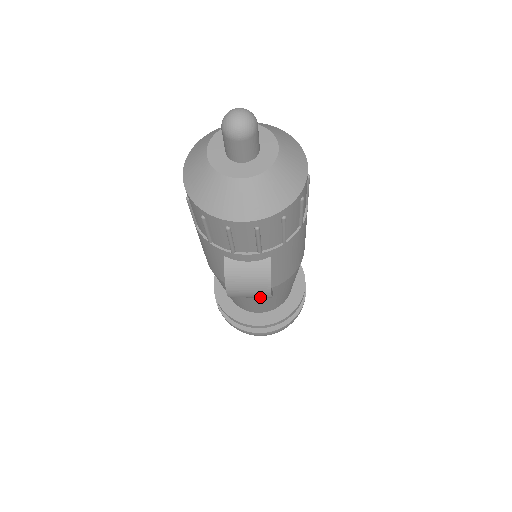
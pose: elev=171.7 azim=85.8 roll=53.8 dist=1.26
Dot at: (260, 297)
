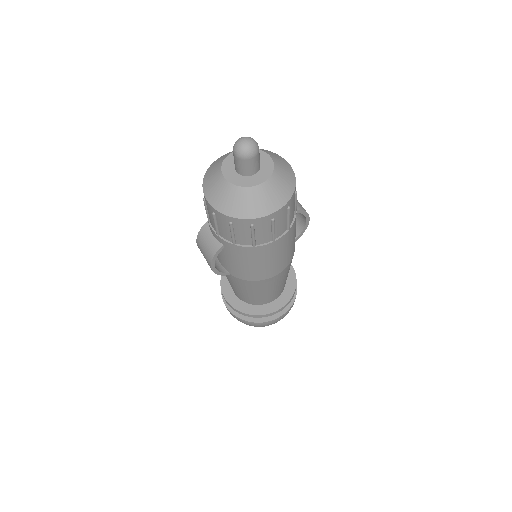
Dot at: occluded
